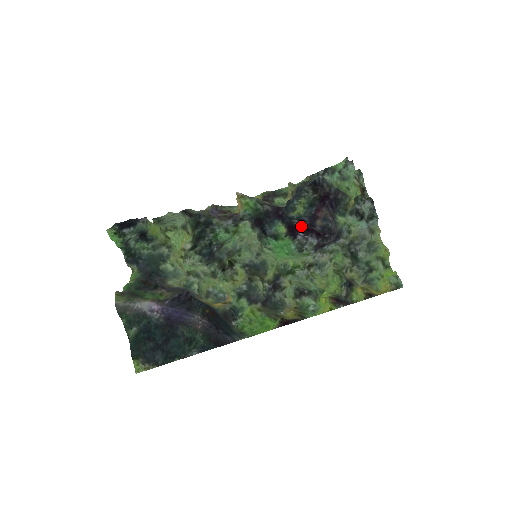
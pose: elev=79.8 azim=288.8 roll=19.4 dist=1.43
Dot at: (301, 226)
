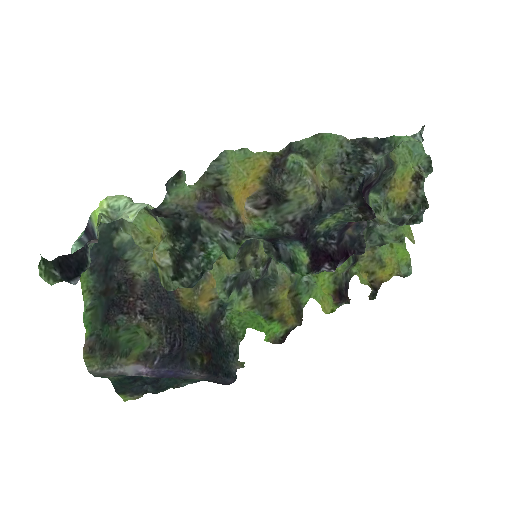
Dot at: (328, 252)
